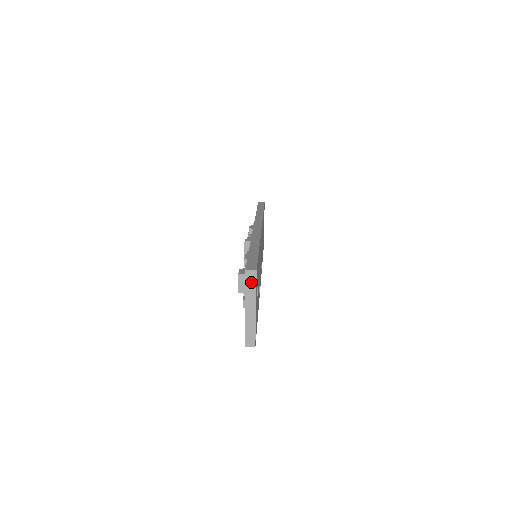
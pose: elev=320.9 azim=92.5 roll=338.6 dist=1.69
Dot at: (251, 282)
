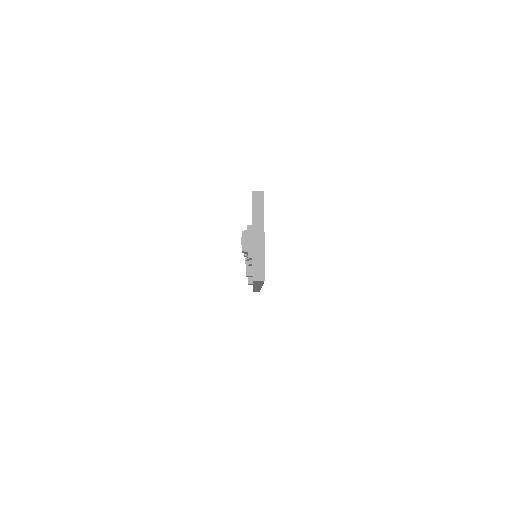
Dot at: (259, 204)
